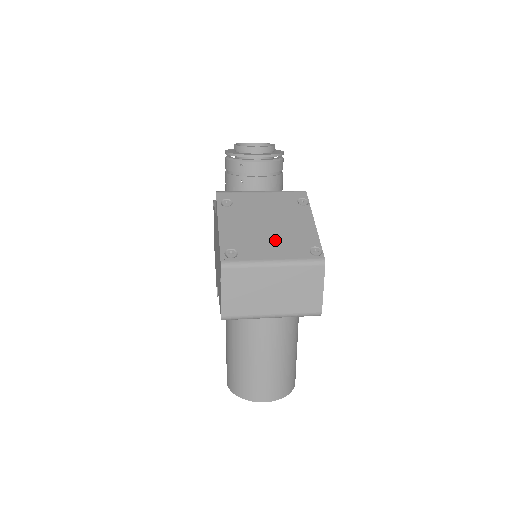
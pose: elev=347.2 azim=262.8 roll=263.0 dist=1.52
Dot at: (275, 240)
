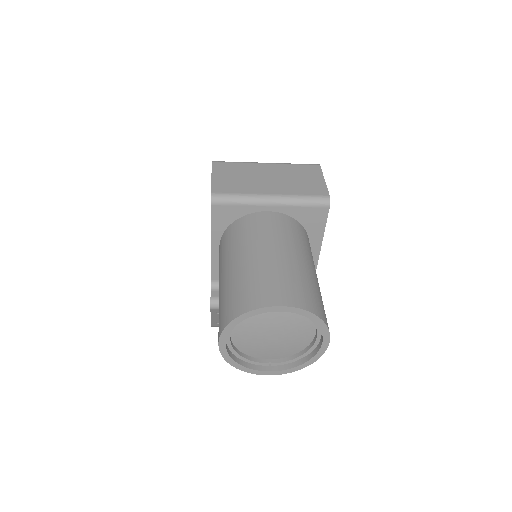
Dot at: occluded
